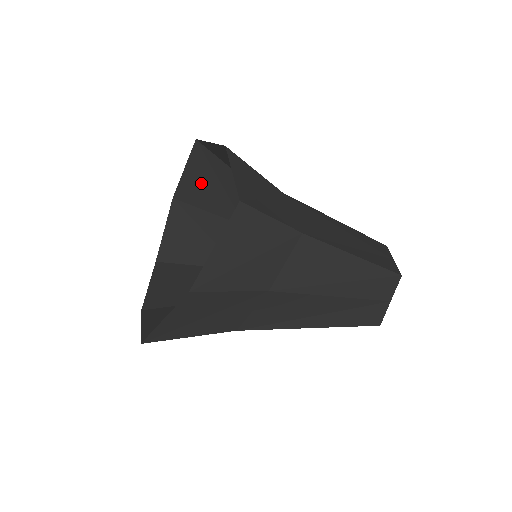
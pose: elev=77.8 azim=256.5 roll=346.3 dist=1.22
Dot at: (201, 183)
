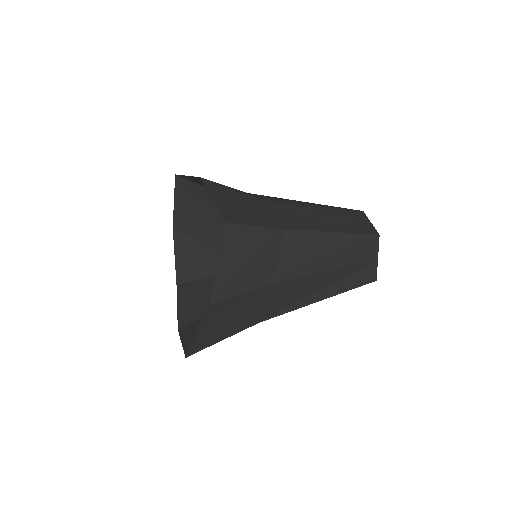
Dot at: (192, 208)
